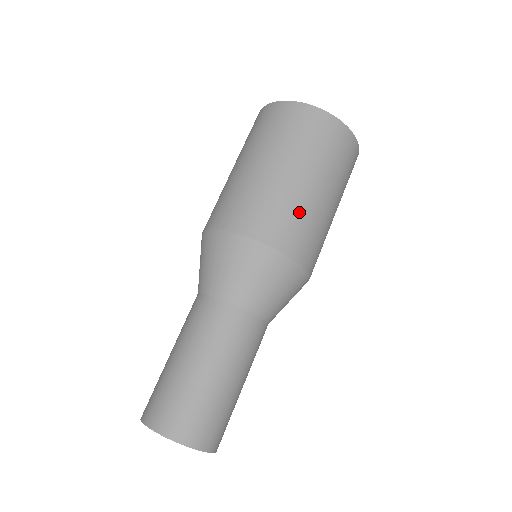
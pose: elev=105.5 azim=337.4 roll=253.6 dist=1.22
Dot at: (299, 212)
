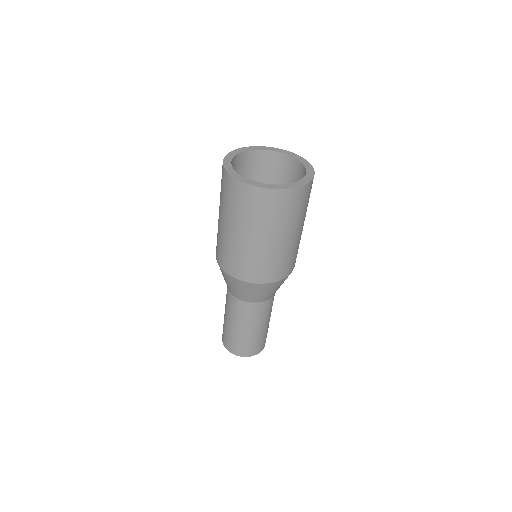
Dot at: occluded
